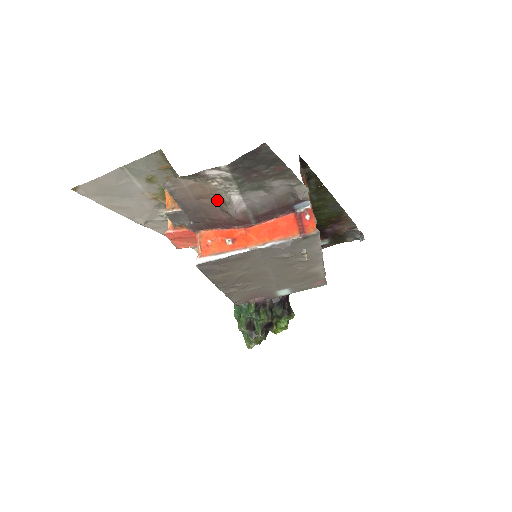
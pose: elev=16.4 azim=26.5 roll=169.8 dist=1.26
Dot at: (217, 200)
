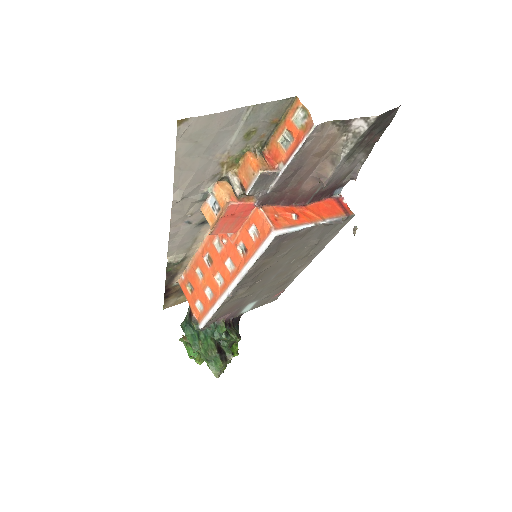
Dot at: (325, 160)
